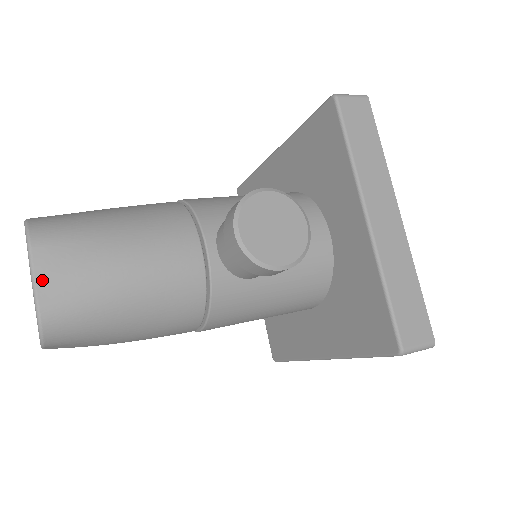
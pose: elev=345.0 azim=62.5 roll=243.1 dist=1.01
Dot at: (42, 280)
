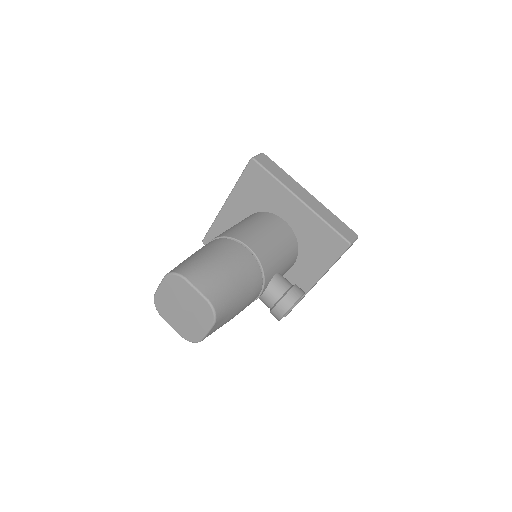
Dot at: (210, 333)
